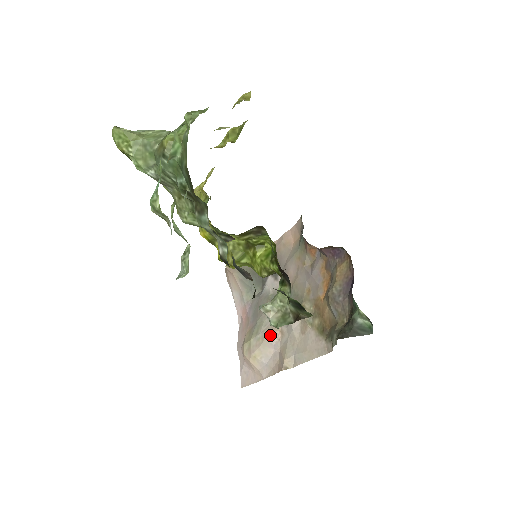
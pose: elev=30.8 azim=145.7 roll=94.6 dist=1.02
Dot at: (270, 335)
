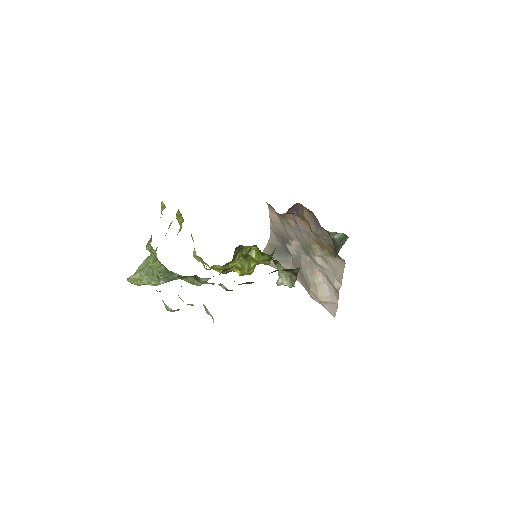
Dot at: (316, 278)
